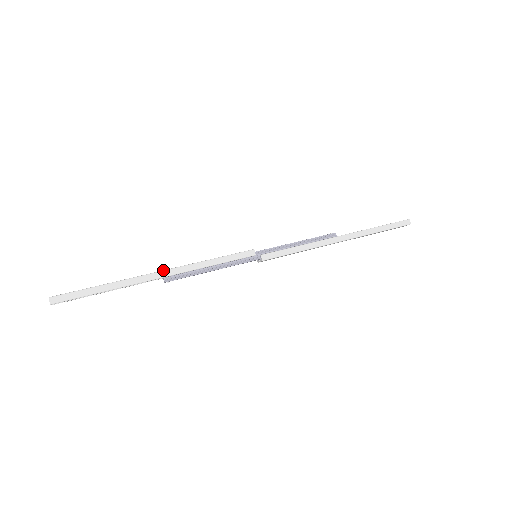
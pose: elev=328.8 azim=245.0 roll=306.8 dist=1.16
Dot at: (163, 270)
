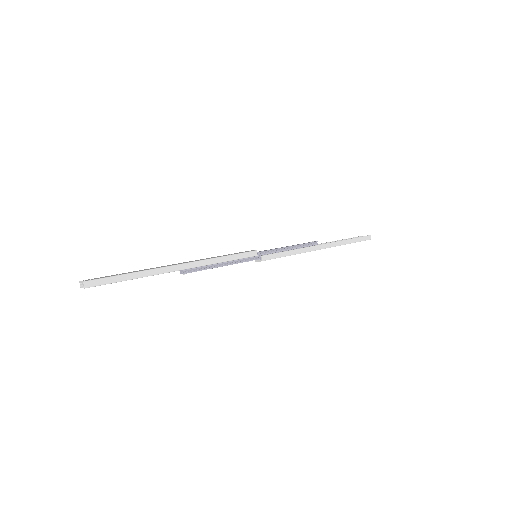
Dot at: (183, 263)
